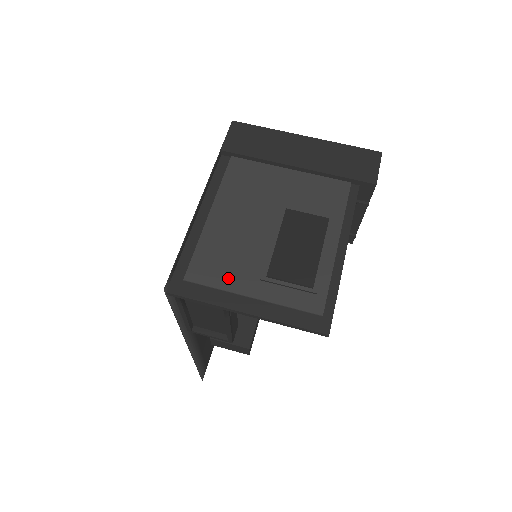
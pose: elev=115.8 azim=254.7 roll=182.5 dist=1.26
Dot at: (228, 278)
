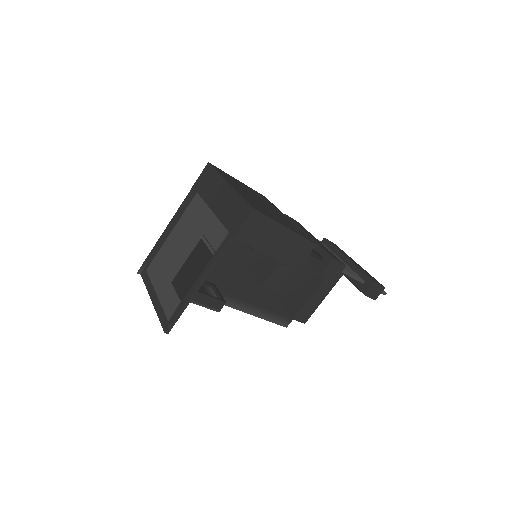
Dot at: (156, 277)
